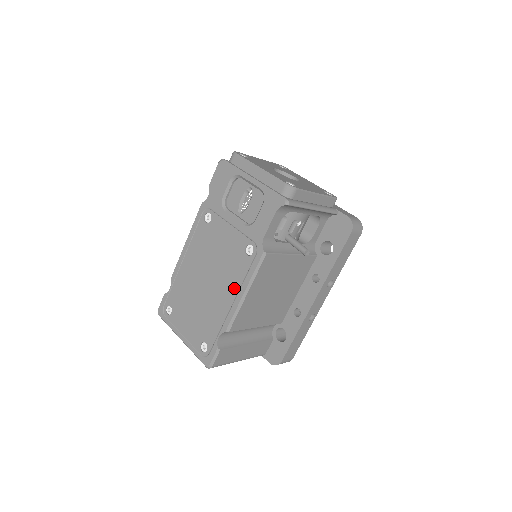
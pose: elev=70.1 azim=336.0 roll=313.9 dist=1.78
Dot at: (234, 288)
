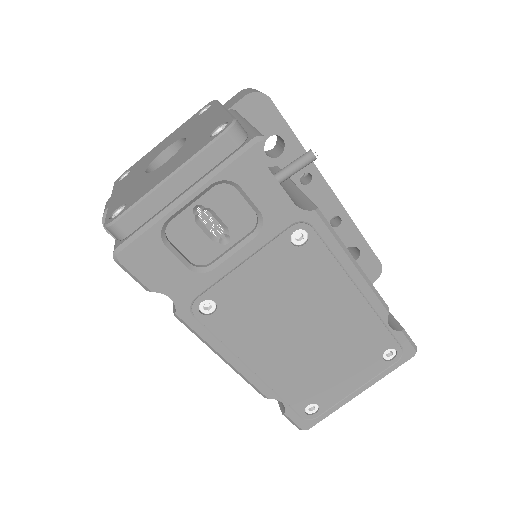
Dot at: (340, 282)
